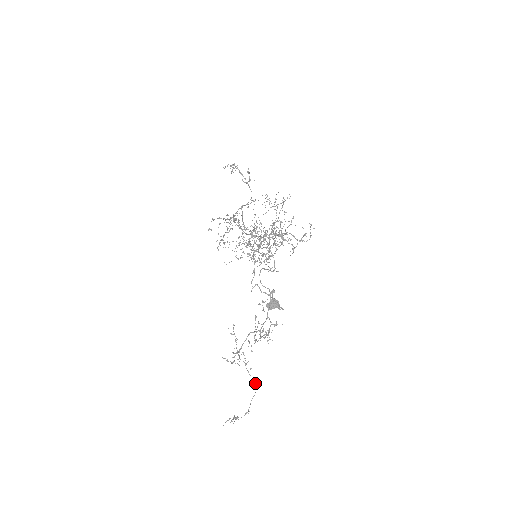
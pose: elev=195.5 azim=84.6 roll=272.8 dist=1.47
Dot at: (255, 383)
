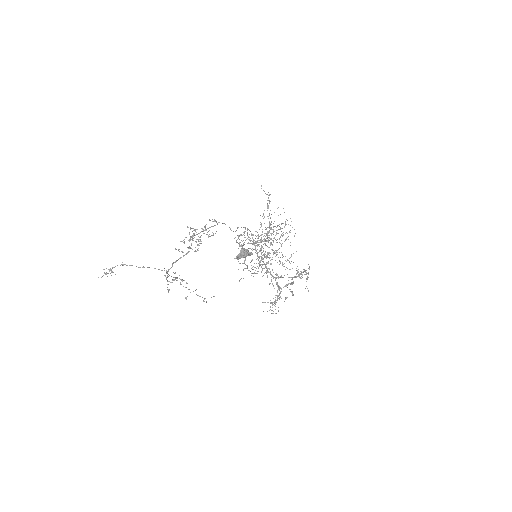
Dot at: occluded
